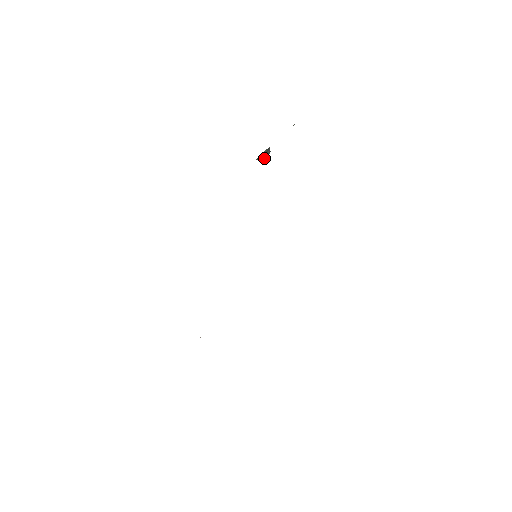
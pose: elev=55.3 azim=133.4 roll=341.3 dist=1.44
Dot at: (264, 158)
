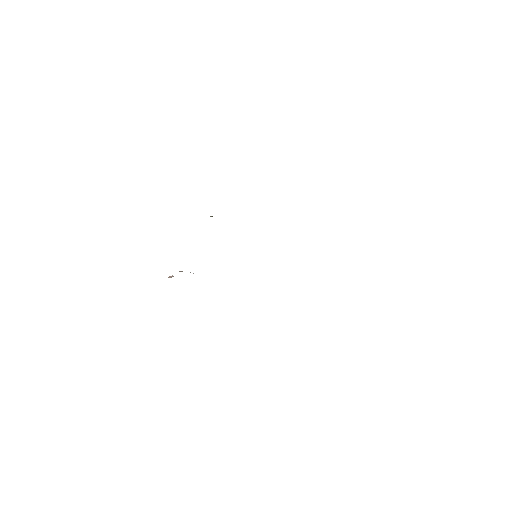
Dot at: occluded
